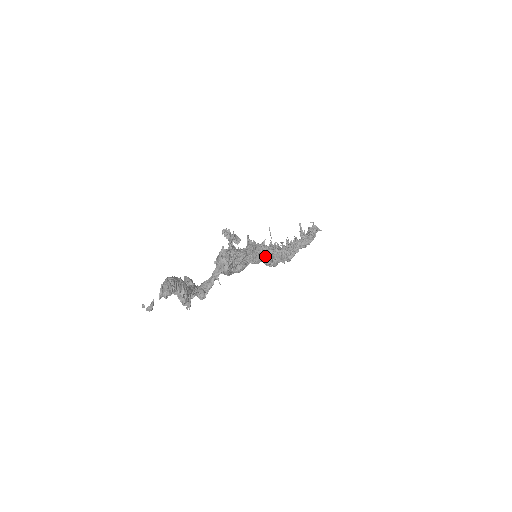
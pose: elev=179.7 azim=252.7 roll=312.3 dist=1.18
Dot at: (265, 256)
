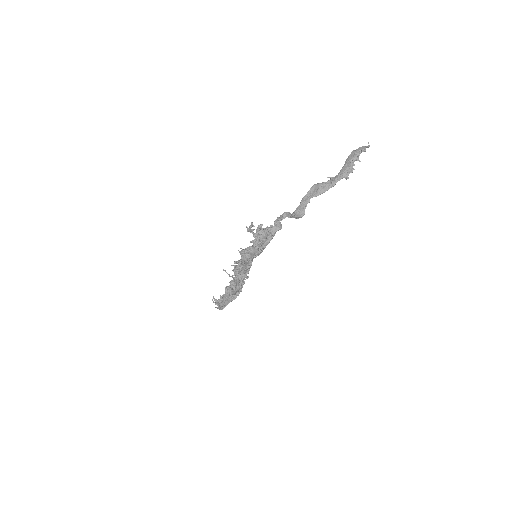
Dot at: occluded
